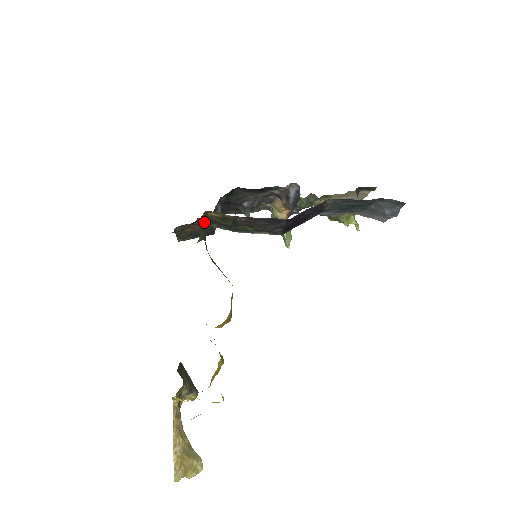
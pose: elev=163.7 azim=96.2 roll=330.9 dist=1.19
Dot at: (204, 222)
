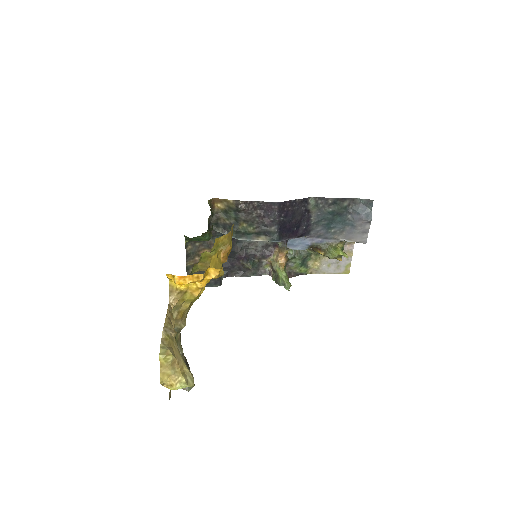
Dot at: (212, 224)
